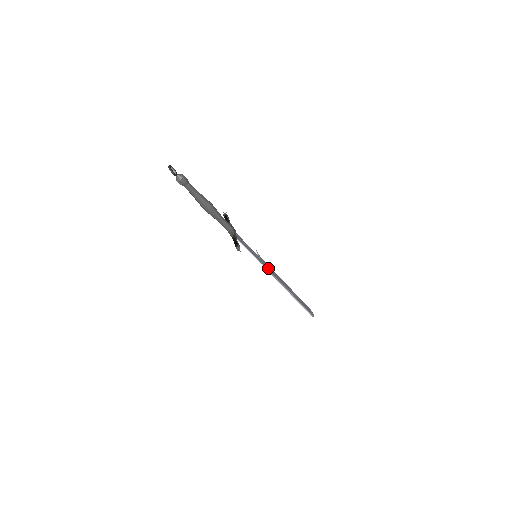
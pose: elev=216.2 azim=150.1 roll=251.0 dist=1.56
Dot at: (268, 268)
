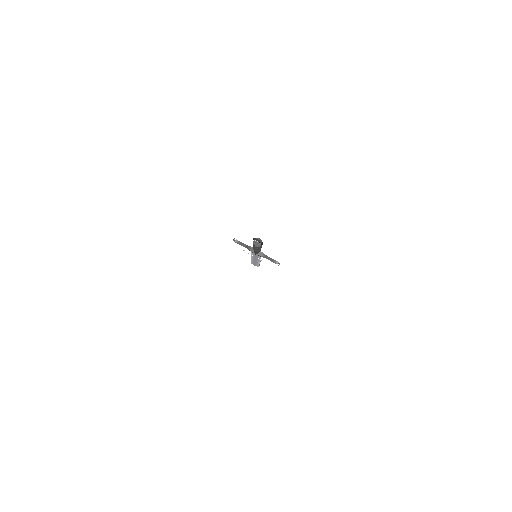
Dot at: occluded
